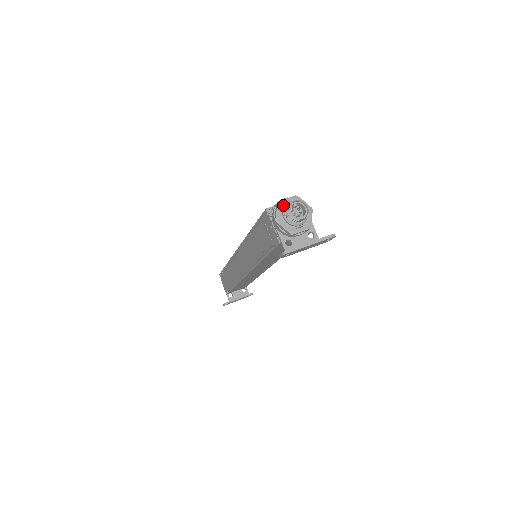
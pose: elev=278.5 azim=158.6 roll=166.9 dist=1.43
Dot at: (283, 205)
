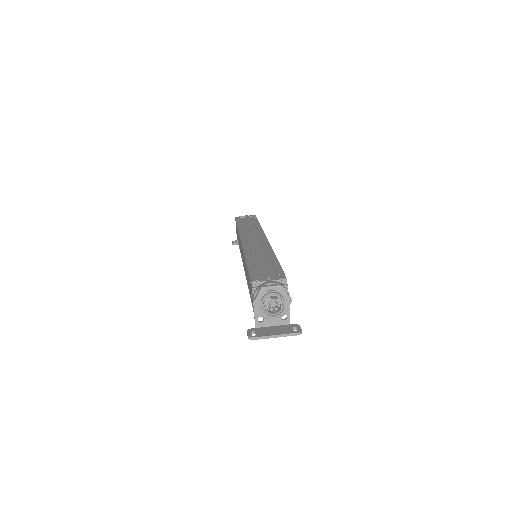
Dot at: (264, 293)
